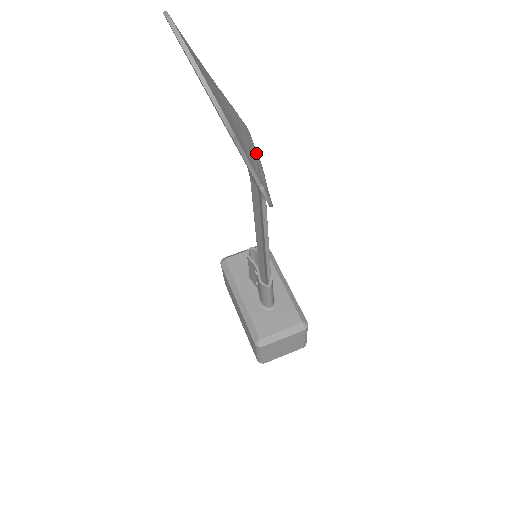
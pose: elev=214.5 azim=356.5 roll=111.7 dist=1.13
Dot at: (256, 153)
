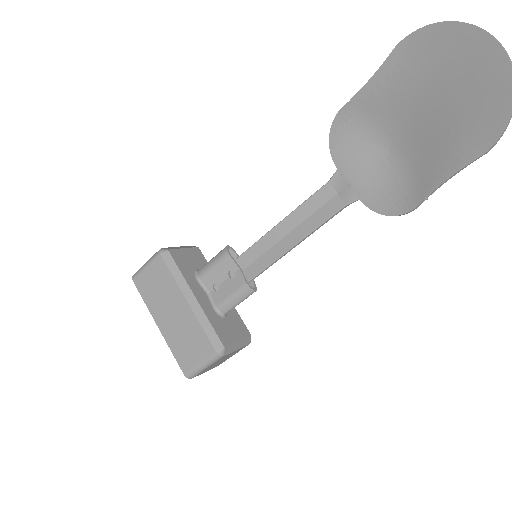
Dot at: (401, 166)
